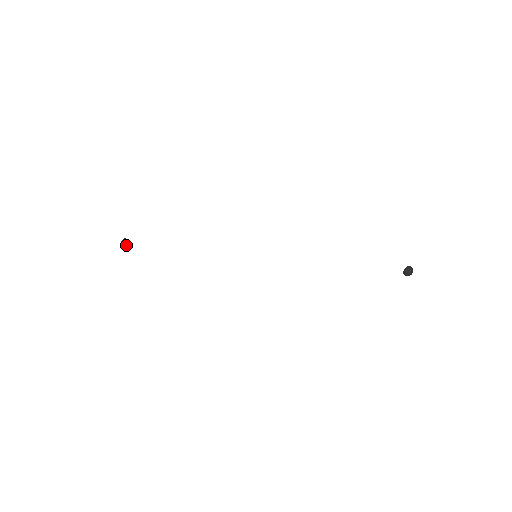
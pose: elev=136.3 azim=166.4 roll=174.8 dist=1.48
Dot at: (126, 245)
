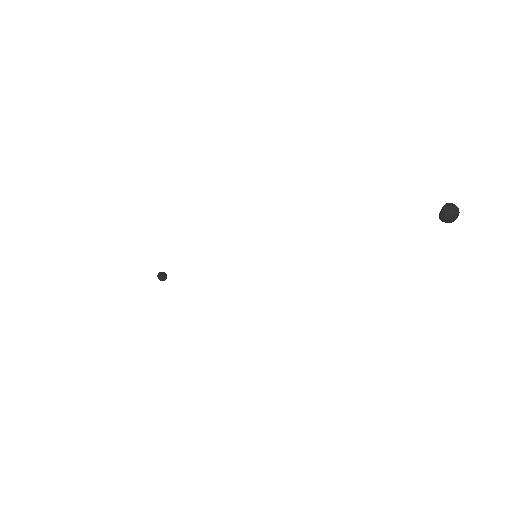
Dot at: (164, 280)
